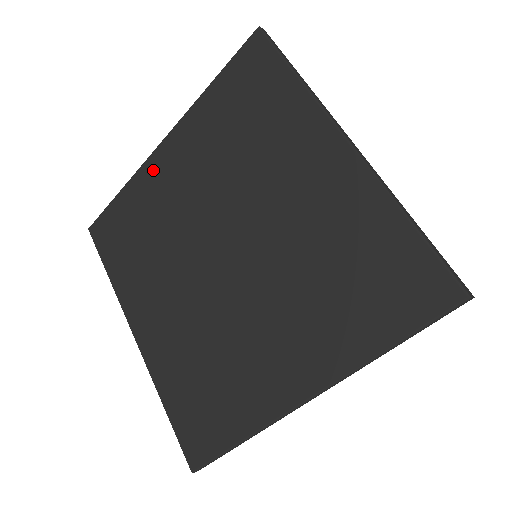
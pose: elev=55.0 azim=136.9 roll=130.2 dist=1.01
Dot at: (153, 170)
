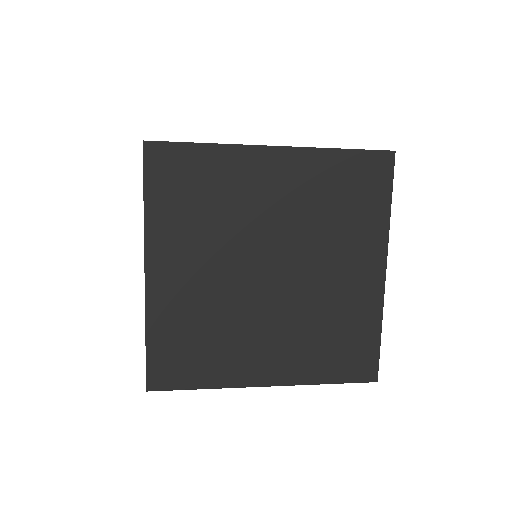
Dot at: (251, 160)
